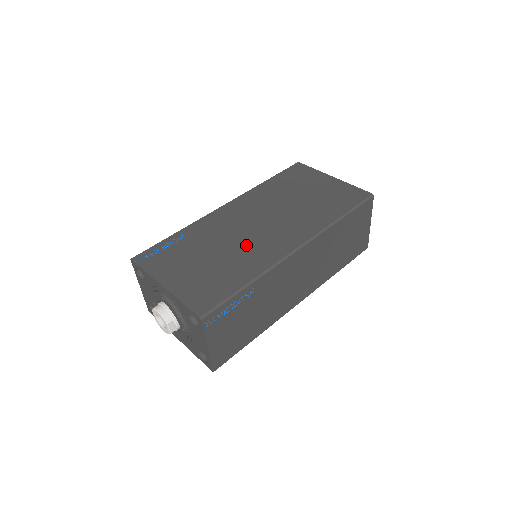
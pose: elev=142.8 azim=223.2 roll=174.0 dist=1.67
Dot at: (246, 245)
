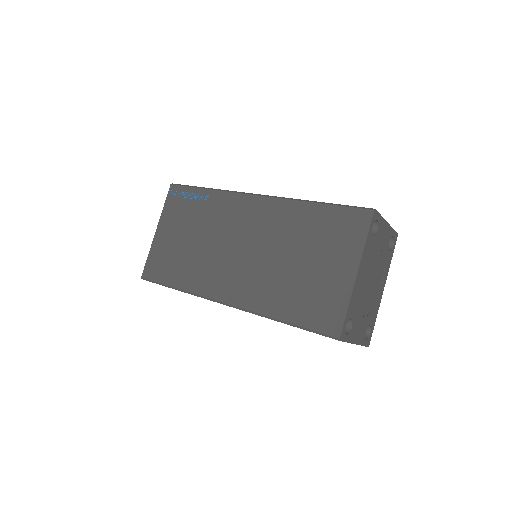
Dot at: (212, 257)
